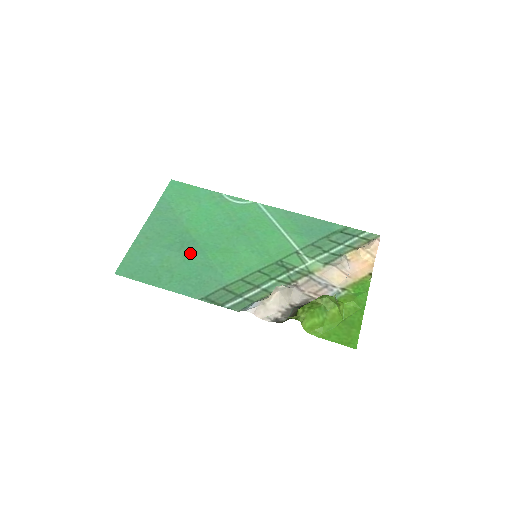
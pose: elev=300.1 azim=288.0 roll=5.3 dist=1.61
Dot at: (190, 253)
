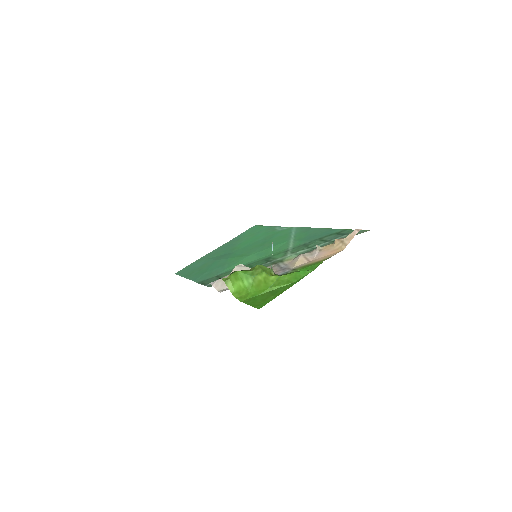
Dot at: (220, 259)
